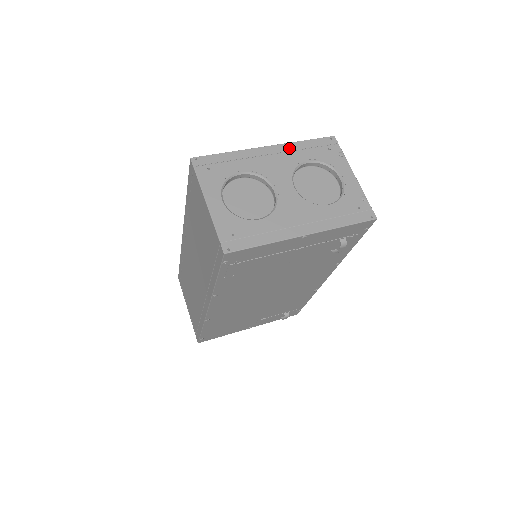
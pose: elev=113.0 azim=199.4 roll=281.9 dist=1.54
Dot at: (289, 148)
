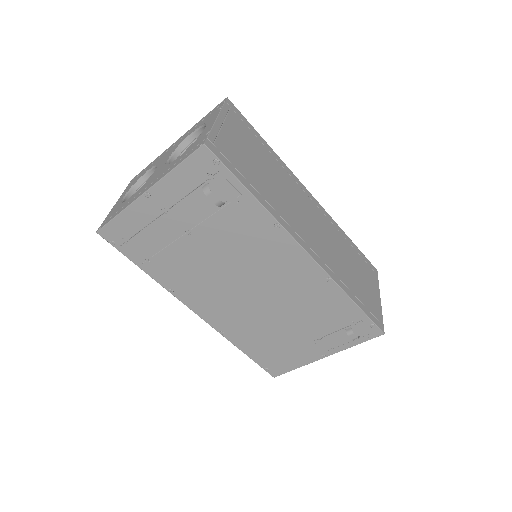
Dot at: (188, 132)
